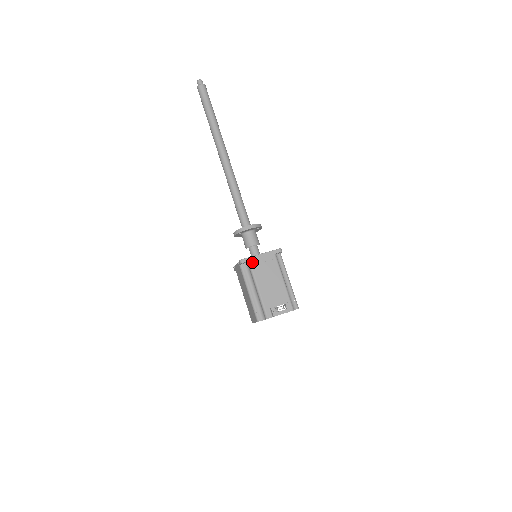
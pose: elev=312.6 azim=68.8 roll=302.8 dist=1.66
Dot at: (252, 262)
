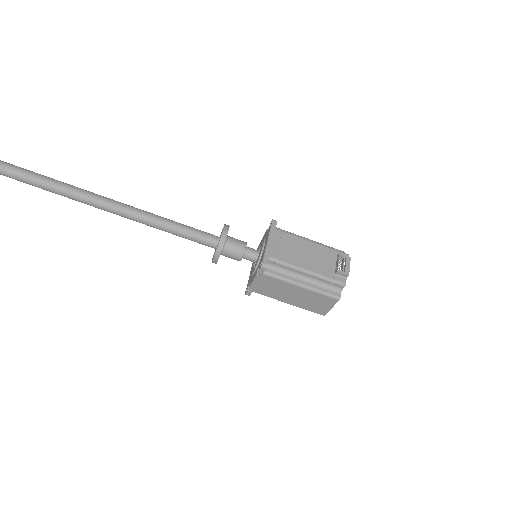
Dot at: (272, 256)
